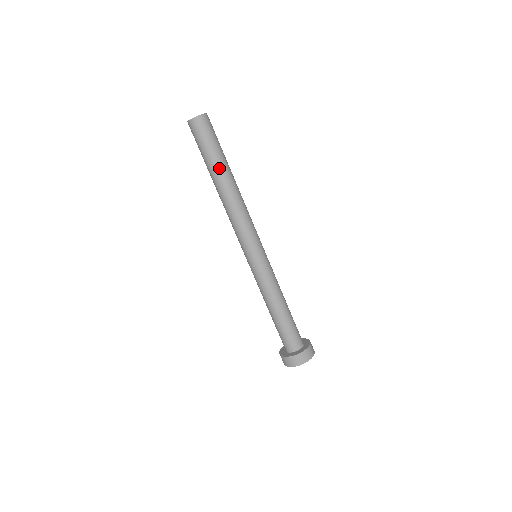
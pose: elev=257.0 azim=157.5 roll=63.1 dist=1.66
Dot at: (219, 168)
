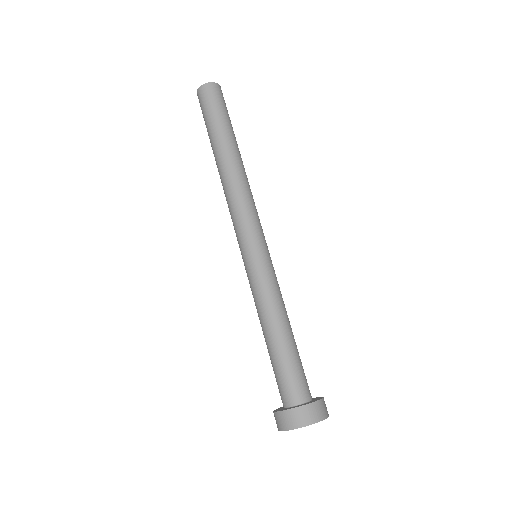
Dot at: (215, 142)
